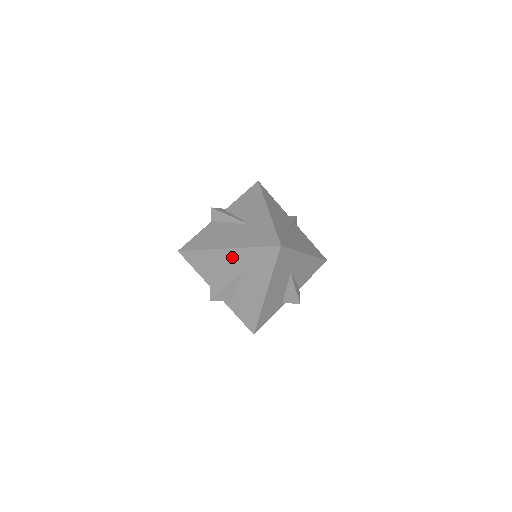
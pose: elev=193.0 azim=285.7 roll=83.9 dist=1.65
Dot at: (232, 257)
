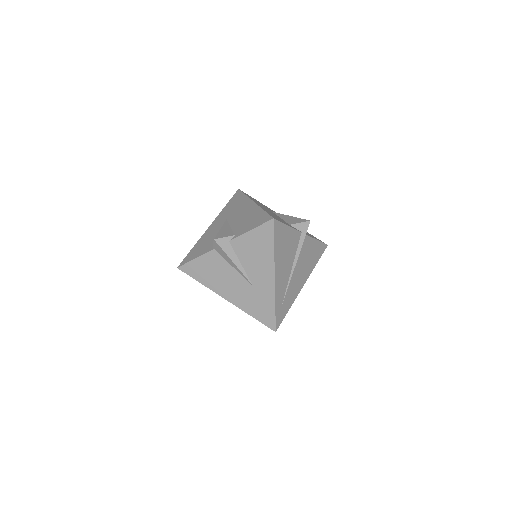
Dot at: occluded
